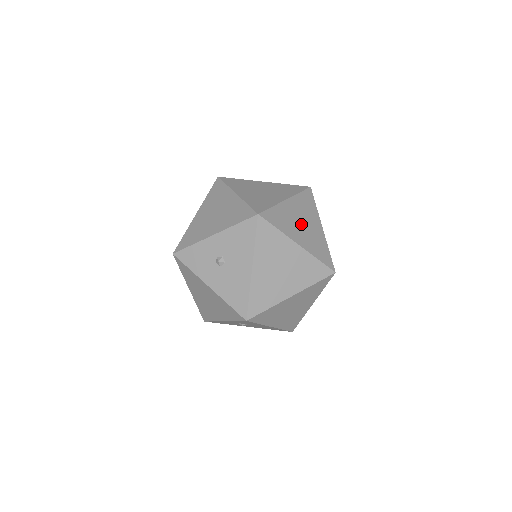
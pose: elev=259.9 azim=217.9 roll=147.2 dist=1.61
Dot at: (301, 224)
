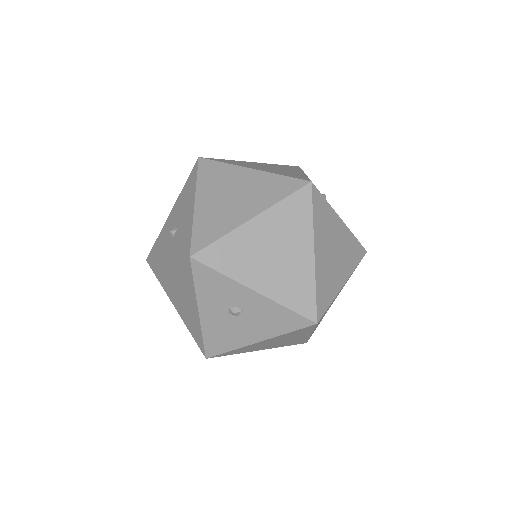
Dot at: occluded
